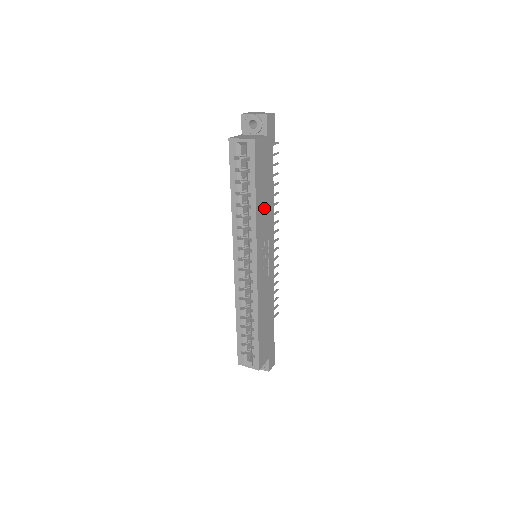
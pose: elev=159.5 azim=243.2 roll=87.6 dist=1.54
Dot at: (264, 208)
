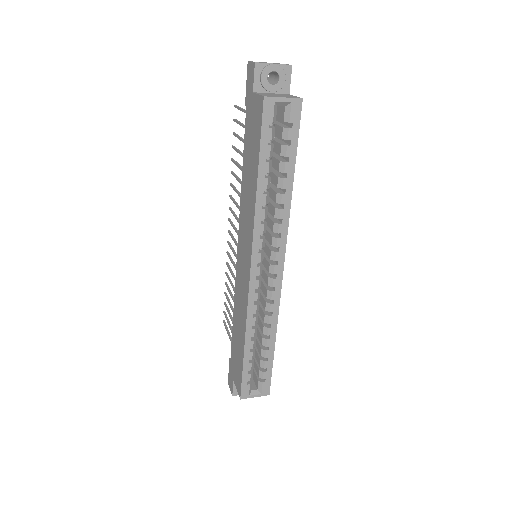
Dot at: occluded
